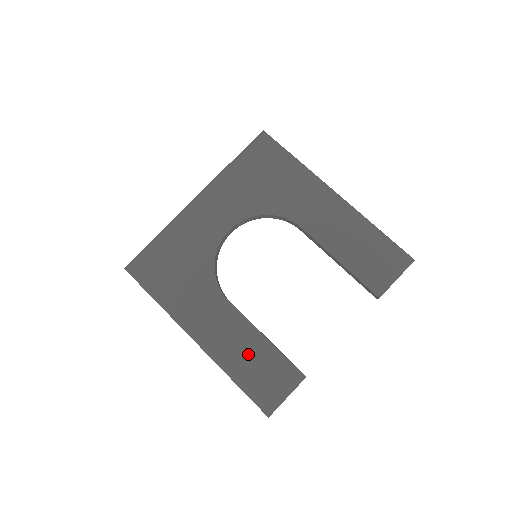
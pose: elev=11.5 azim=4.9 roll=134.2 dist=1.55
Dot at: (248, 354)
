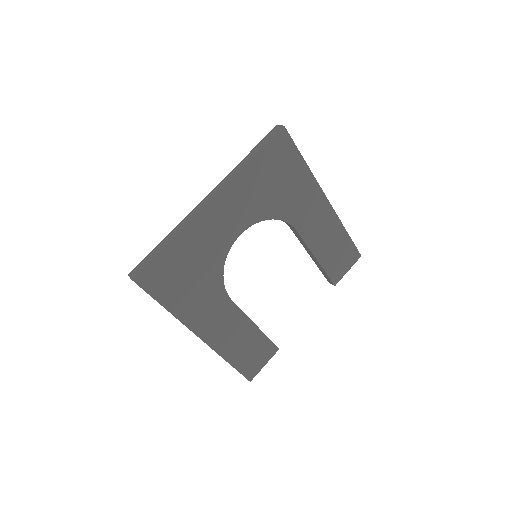
Dot at: (242, 341)
